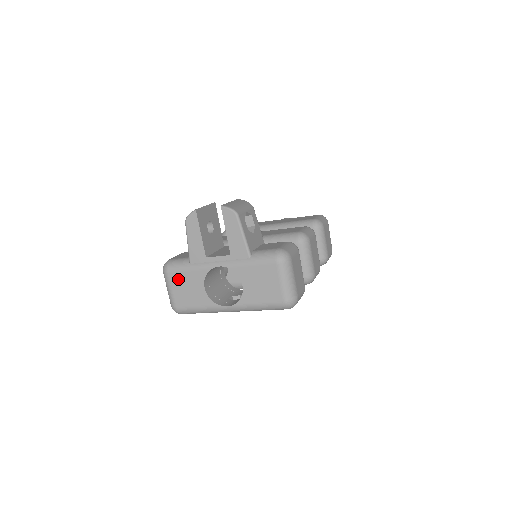
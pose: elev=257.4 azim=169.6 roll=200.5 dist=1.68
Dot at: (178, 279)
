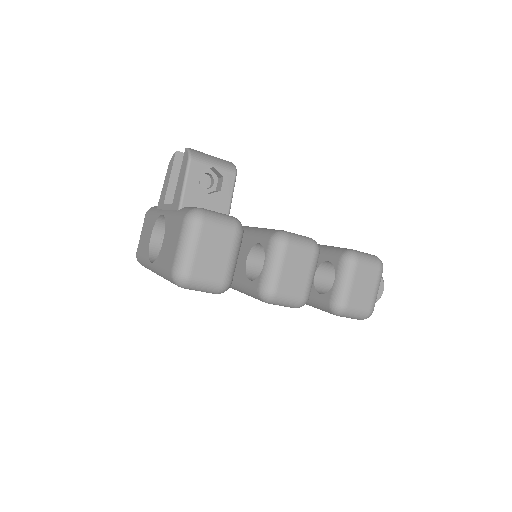
Dot at: (146, 223)
